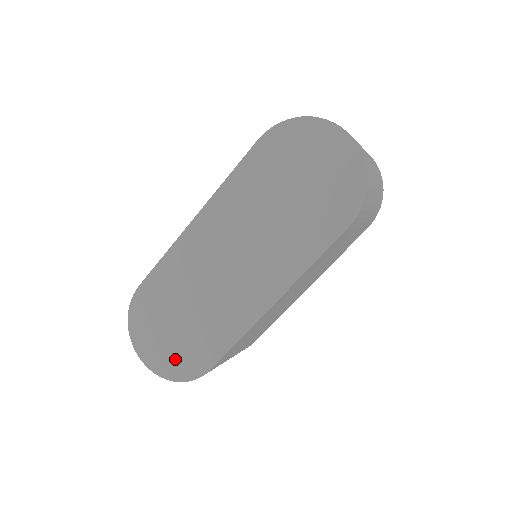
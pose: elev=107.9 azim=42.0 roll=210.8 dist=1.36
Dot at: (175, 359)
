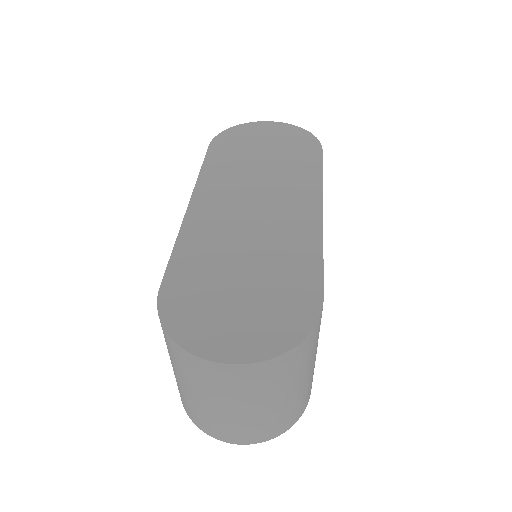
Dot at: (272, 322)
